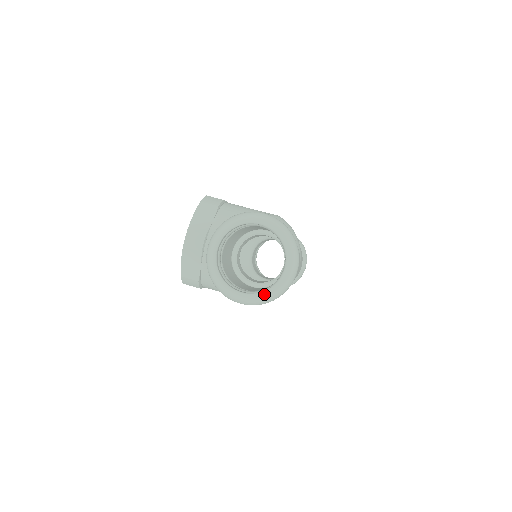
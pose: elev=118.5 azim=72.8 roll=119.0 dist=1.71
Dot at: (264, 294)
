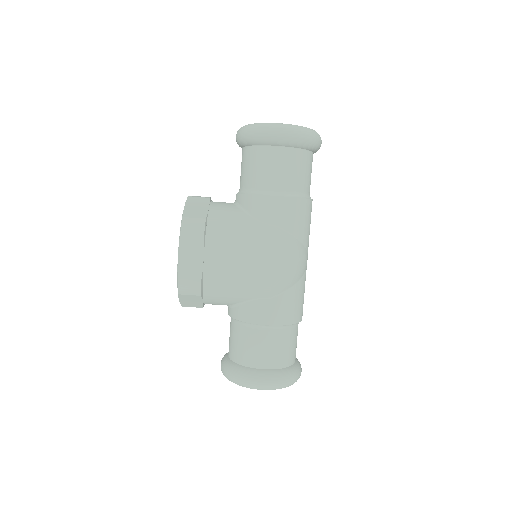
Dot at: occluded
